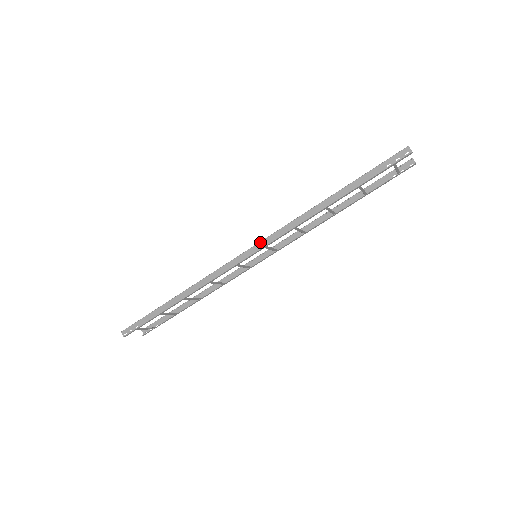
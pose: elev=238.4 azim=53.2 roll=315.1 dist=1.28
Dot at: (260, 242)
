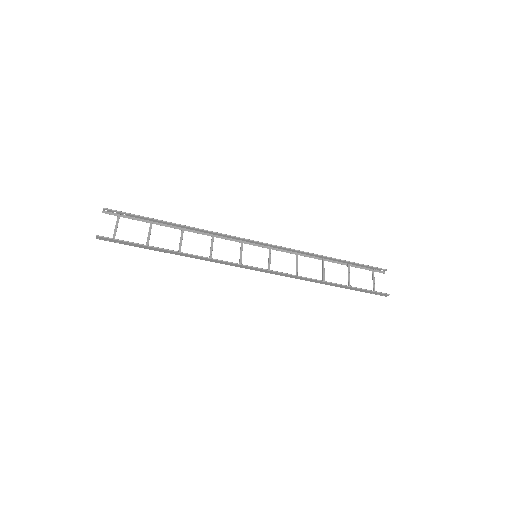
Dot at: (270, 271)
